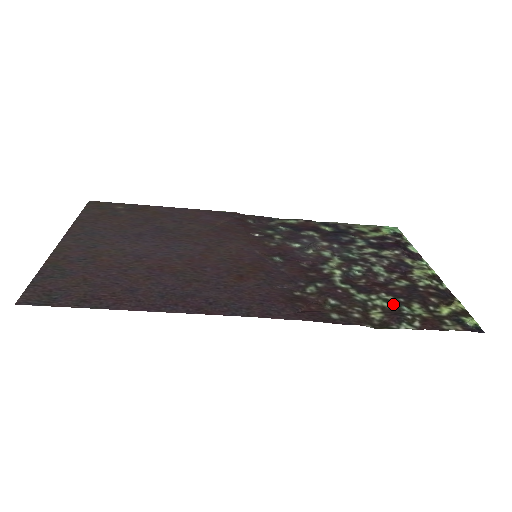
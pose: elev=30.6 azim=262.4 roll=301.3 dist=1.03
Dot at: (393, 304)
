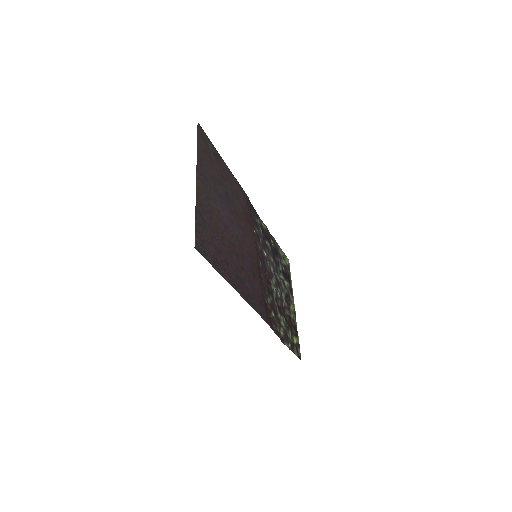
Dot at: (286, 327)
